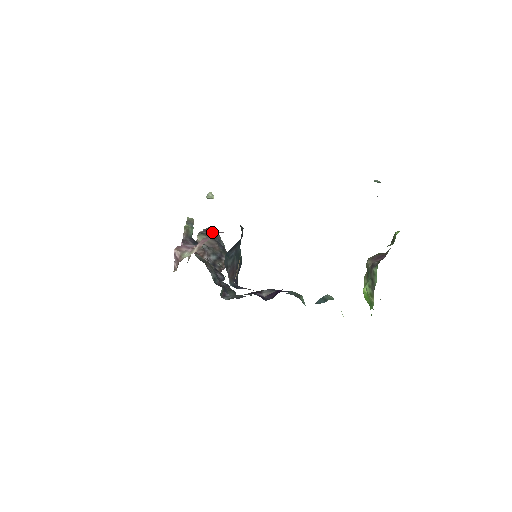
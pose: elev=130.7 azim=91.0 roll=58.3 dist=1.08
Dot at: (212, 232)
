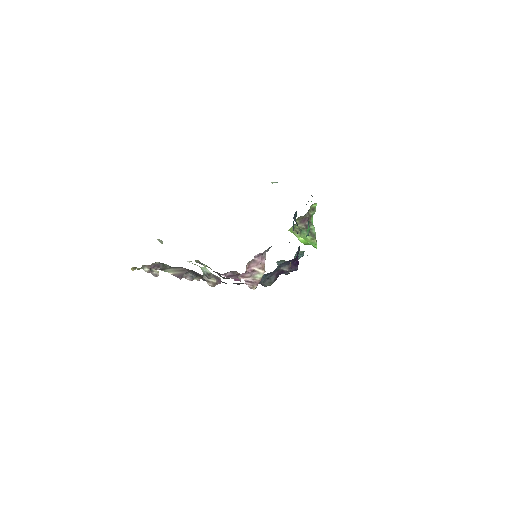
Dot at: (164, 264)
